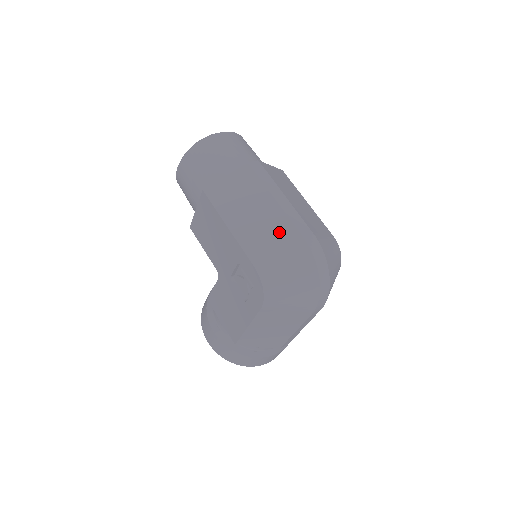
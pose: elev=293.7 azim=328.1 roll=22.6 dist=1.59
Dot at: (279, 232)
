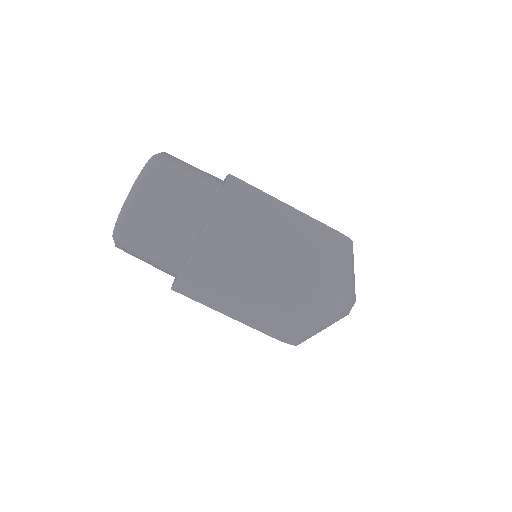
Dot at: (279, 302)
